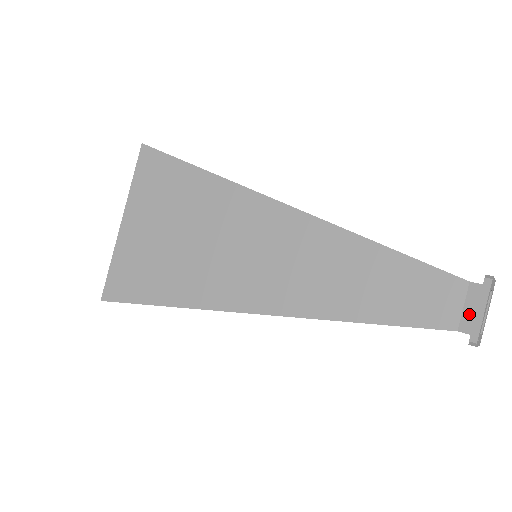
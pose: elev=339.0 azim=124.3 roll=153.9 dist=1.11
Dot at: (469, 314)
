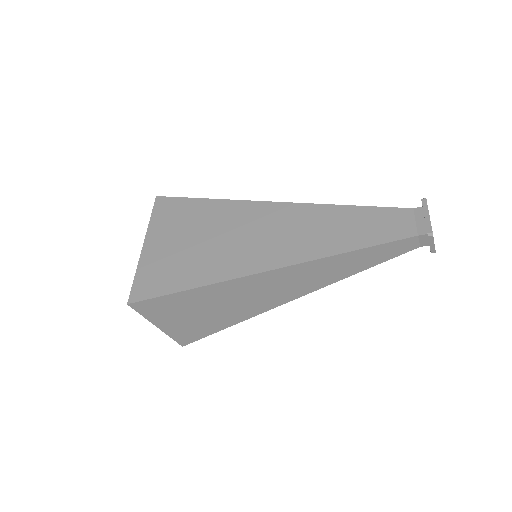
Dot at: (421, 224)
